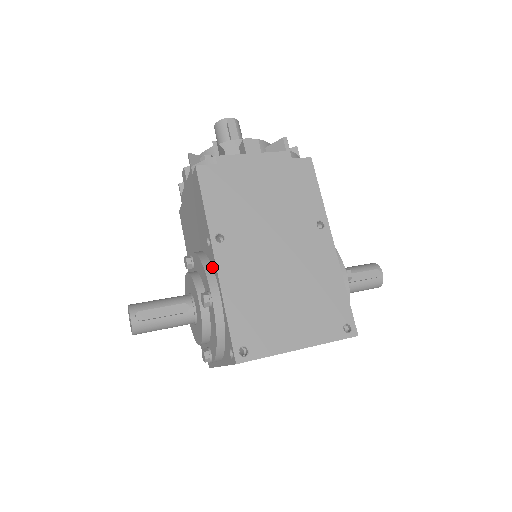
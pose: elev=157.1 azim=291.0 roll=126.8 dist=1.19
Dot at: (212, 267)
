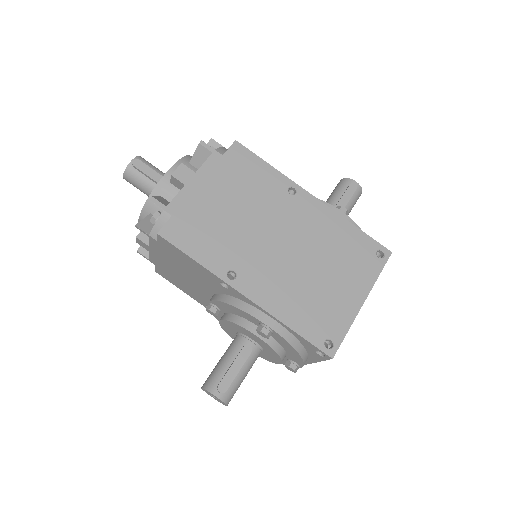
Dot at: (244, 302)
